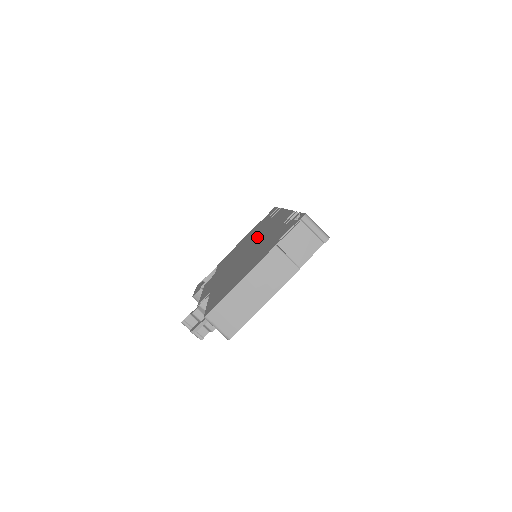
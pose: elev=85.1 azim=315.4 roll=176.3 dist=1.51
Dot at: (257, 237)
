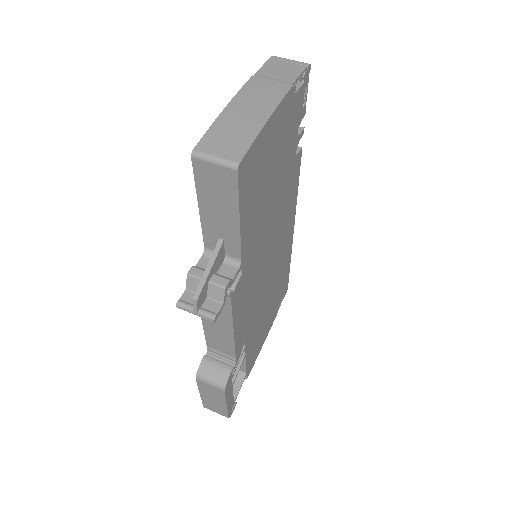
Dot at: occluded
